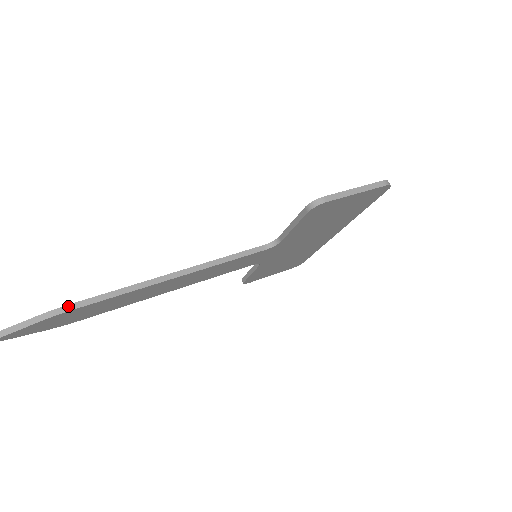
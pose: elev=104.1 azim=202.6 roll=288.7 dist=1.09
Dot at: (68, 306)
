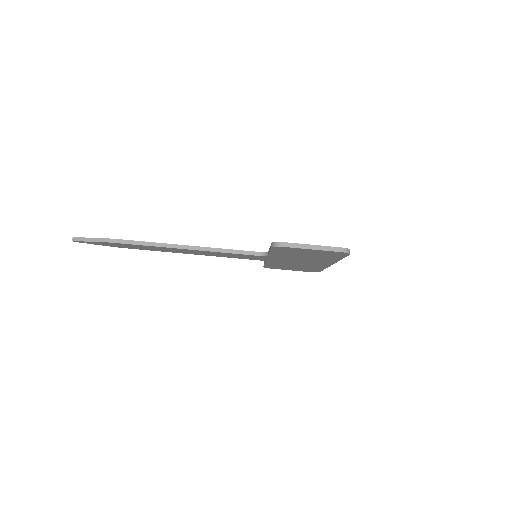
Dot at: (117, 240)
